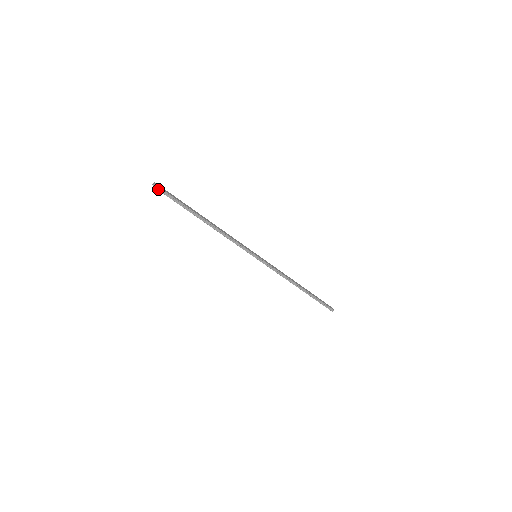
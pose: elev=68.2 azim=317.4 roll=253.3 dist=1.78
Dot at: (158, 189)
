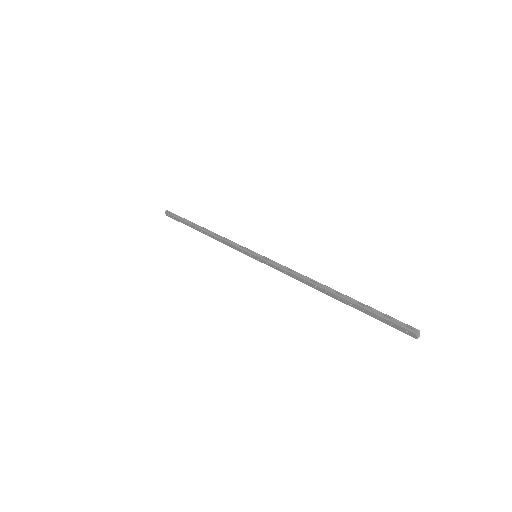
Dot at: (168, 213)
